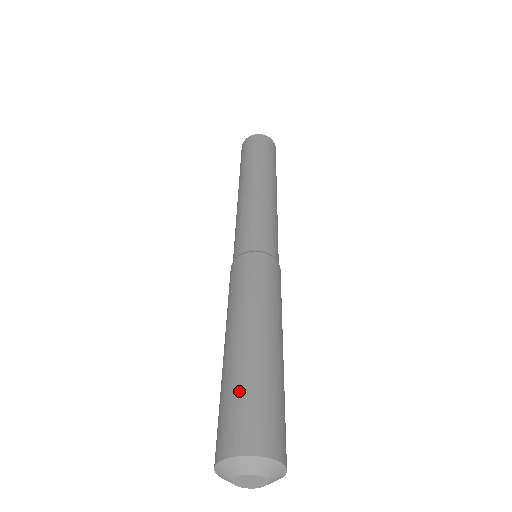
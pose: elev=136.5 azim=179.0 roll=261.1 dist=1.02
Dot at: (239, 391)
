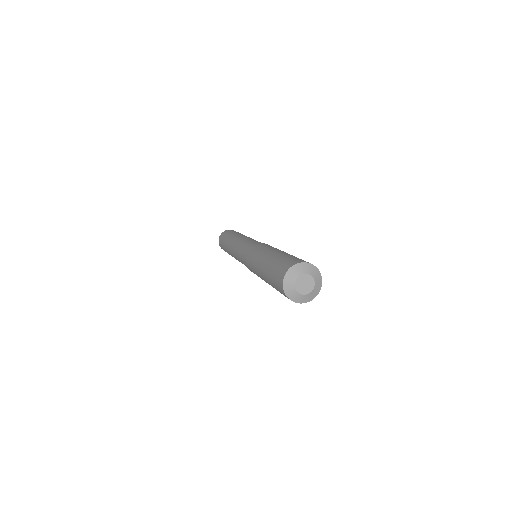
Dot at: (271, 272)
